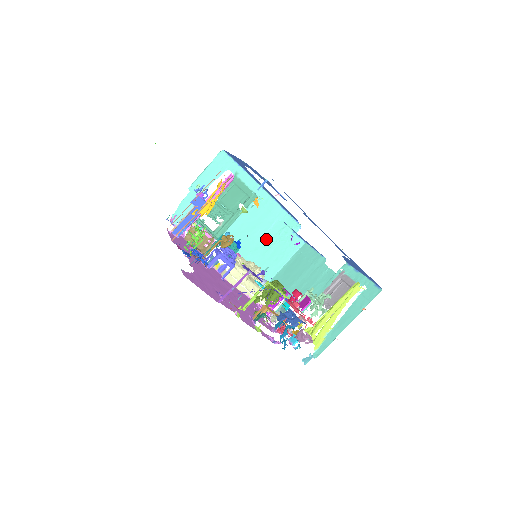
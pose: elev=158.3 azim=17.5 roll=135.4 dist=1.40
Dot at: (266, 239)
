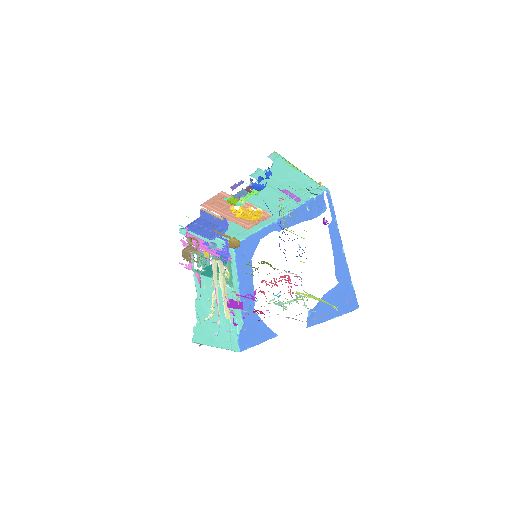
Dot at: (220, 314)
